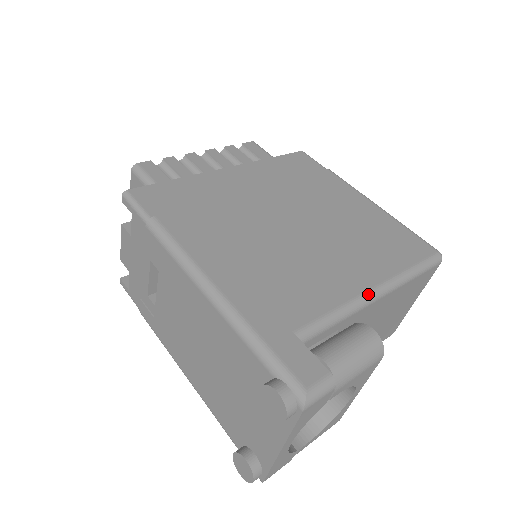
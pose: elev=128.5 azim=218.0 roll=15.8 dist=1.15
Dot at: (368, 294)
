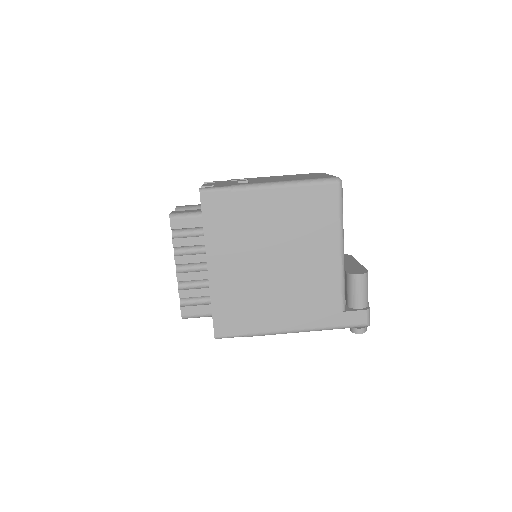
Dot at: (342, 259)
